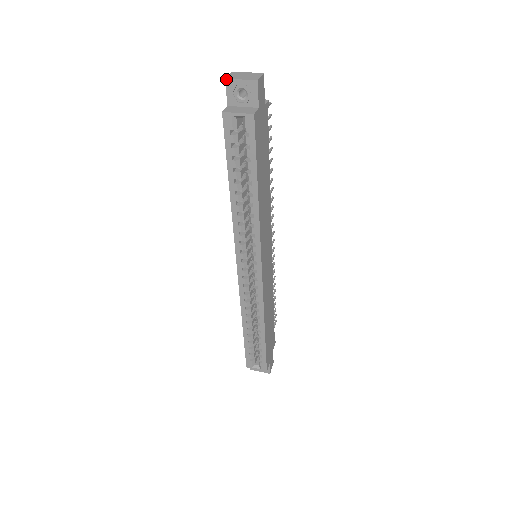
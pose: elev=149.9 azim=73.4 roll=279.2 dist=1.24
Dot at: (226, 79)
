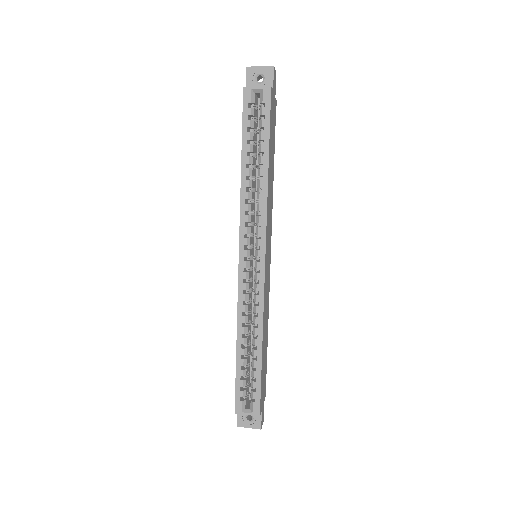
Dot at: (247, 67)
